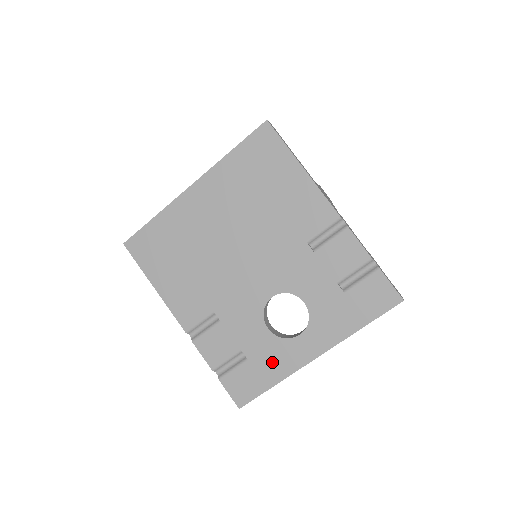
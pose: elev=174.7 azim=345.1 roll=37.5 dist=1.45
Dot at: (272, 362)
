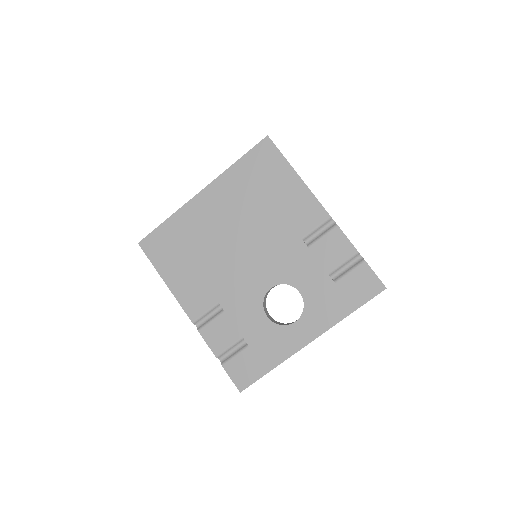
Dot at: (271, 347)
